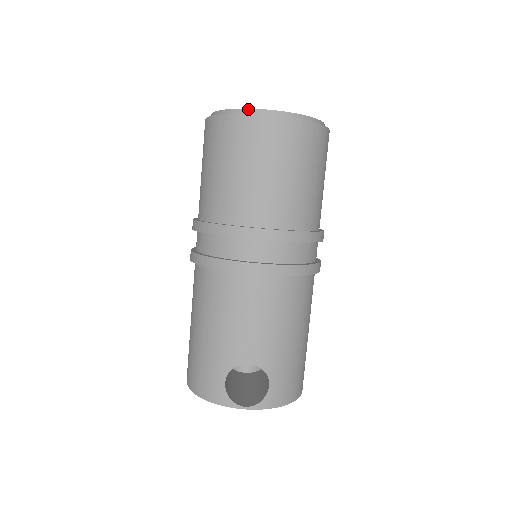
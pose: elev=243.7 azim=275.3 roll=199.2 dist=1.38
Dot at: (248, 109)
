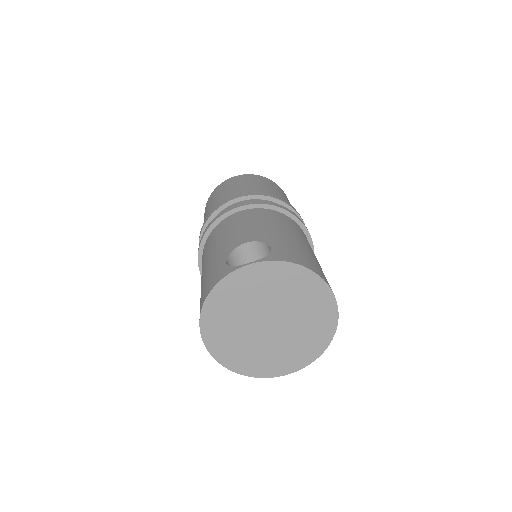
Dot at: occluded
